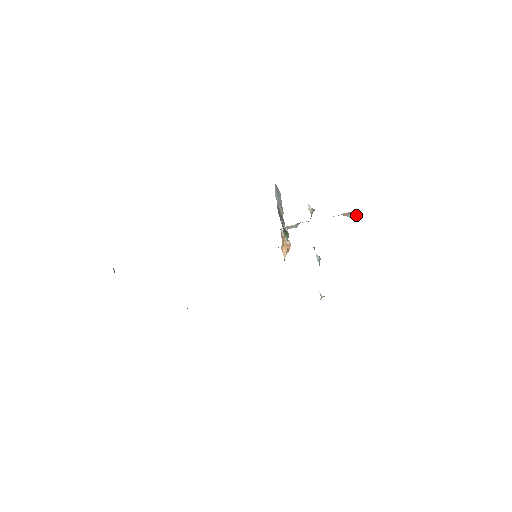
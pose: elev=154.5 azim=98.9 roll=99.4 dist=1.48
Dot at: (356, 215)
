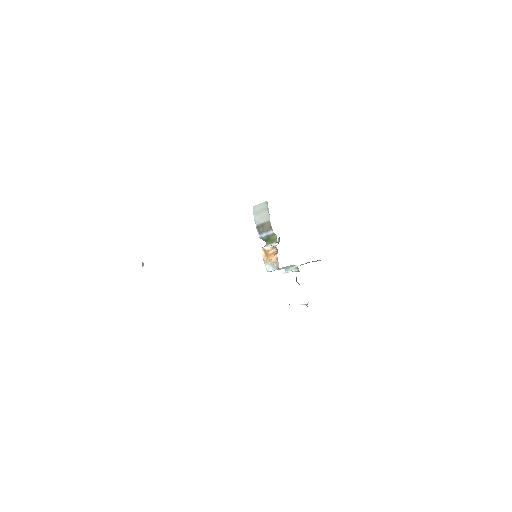
Dot at: occluded
